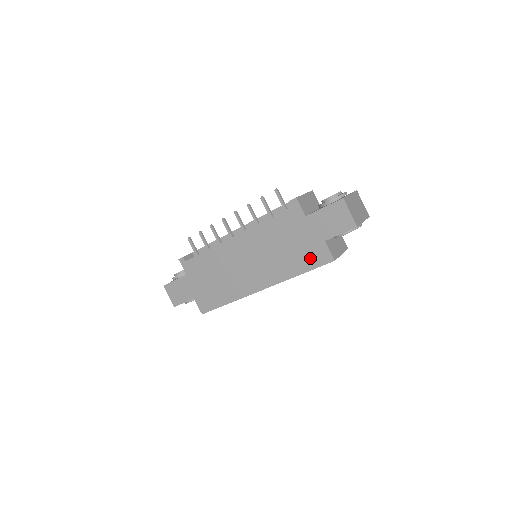
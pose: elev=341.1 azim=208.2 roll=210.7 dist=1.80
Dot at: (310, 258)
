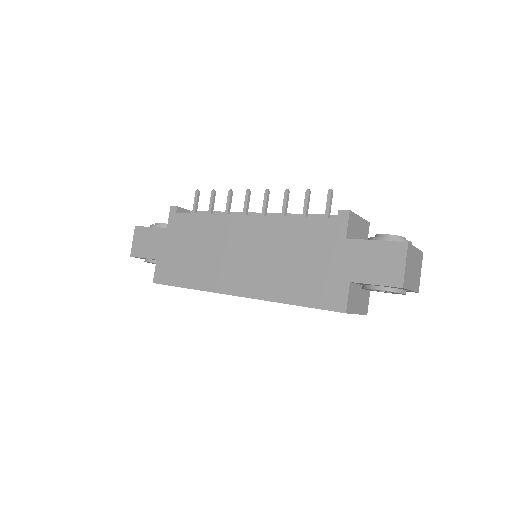
Dot at: (318, 292)
